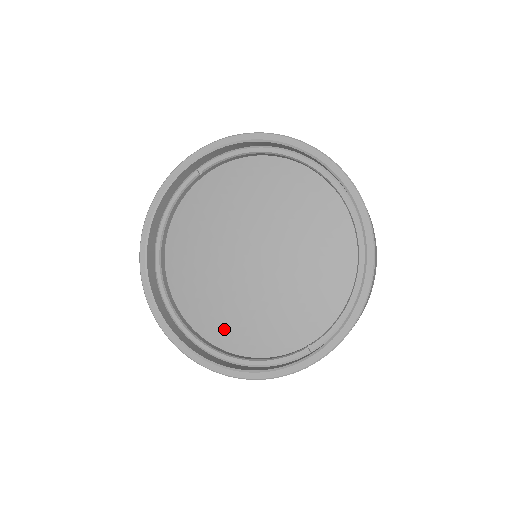
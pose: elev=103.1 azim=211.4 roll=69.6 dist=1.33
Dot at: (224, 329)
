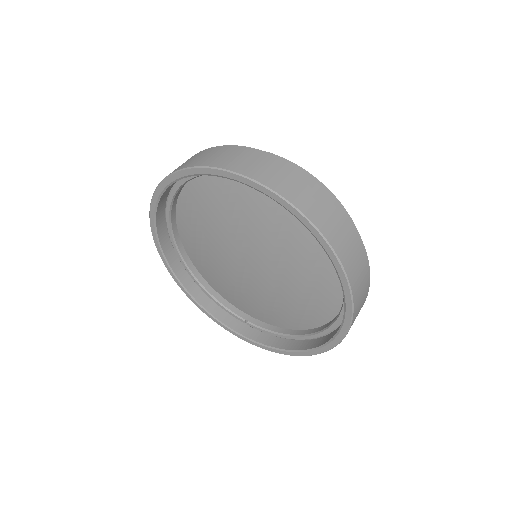
Dot at: (201, 263)
